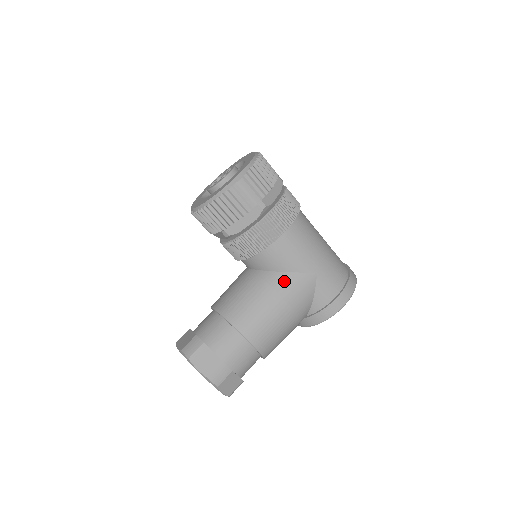
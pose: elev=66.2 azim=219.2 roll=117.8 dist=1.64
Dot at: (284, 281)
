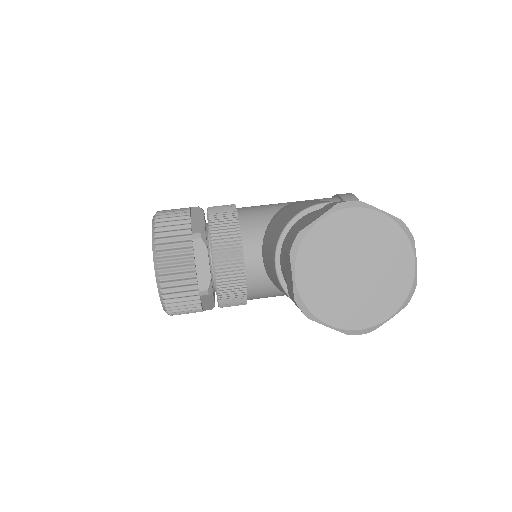
Dot at: (284, 208)
